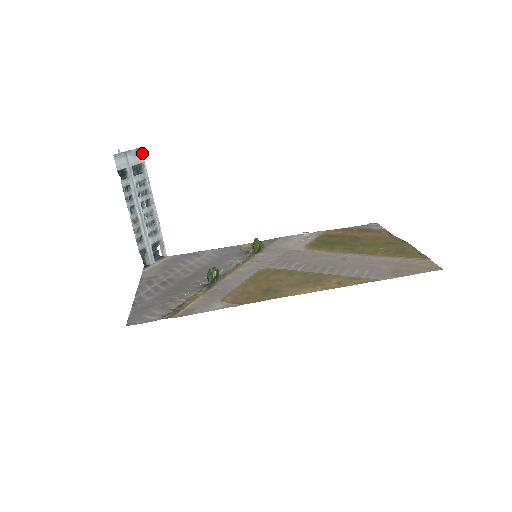
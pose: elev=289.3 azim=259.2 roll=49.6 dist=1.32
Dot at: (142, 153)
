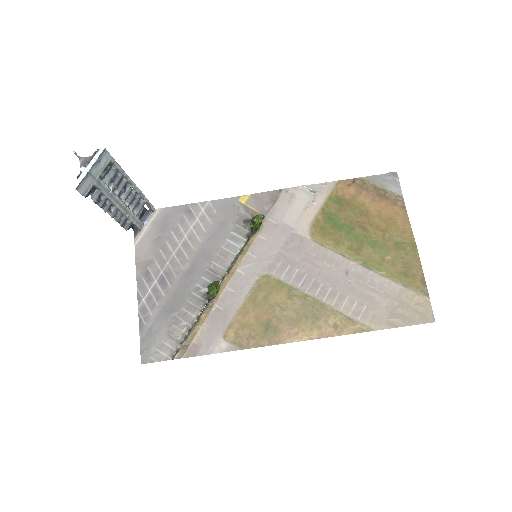
Dot at: (107, 152)
